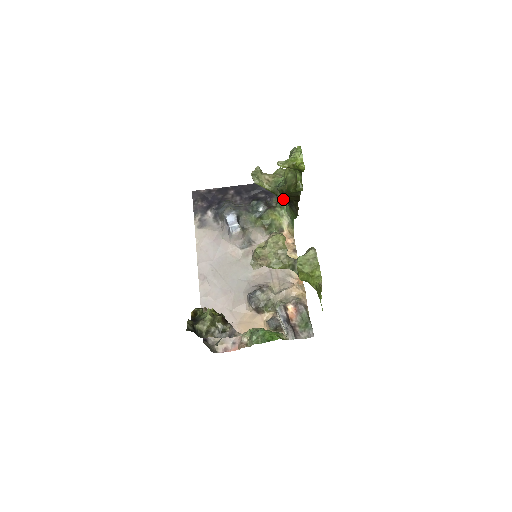
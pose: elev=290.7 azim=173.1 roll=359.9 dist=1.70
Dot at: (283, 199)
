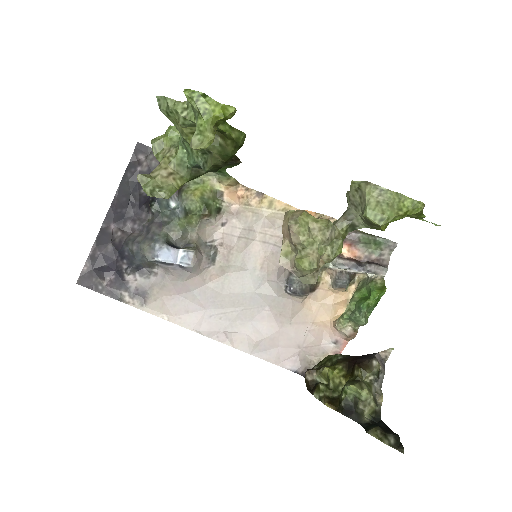
Dot at: occluded
